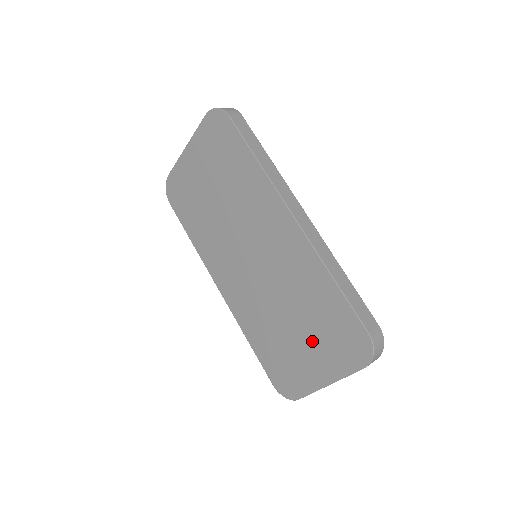
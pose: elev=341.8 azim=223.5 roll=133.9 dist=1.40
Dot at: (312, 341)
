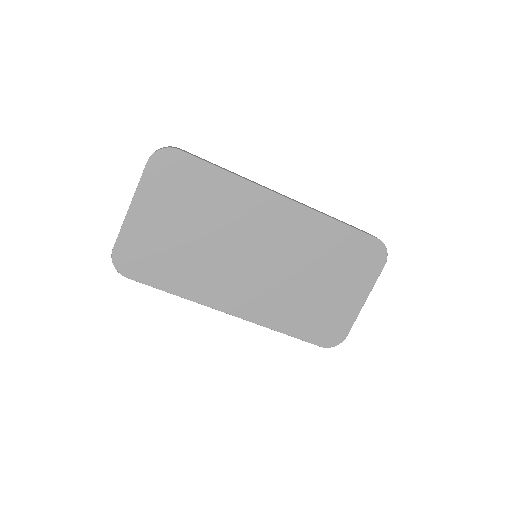
Dot at: (340, 280)
